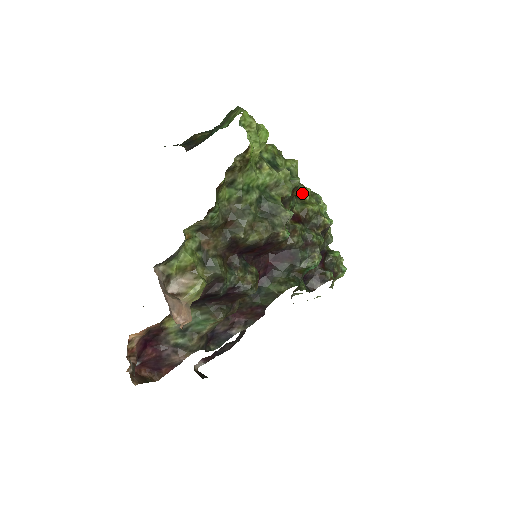
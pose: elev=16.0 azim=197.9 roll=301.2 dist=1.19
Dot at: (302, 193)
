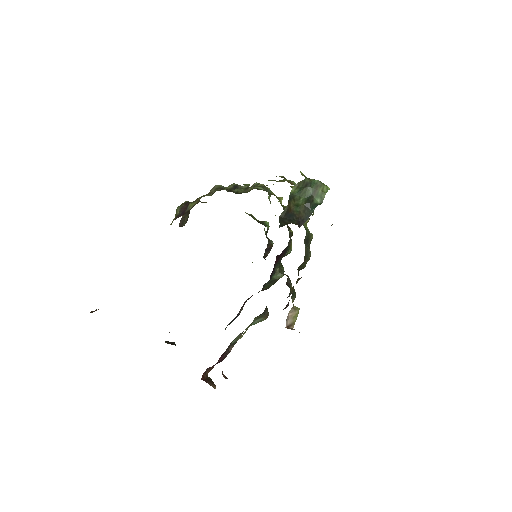
Dot at: (281, 201)
